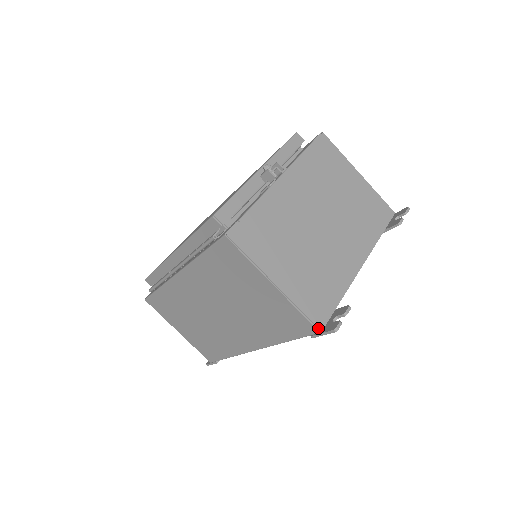
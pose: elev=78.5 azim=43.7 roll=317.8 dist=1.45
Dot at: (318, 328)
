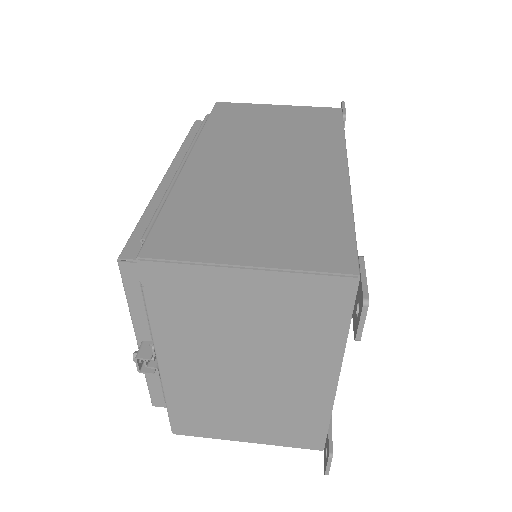
Dot at: (336, 109)
